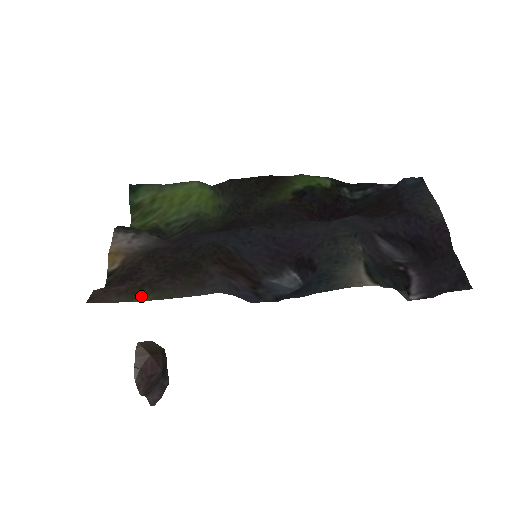
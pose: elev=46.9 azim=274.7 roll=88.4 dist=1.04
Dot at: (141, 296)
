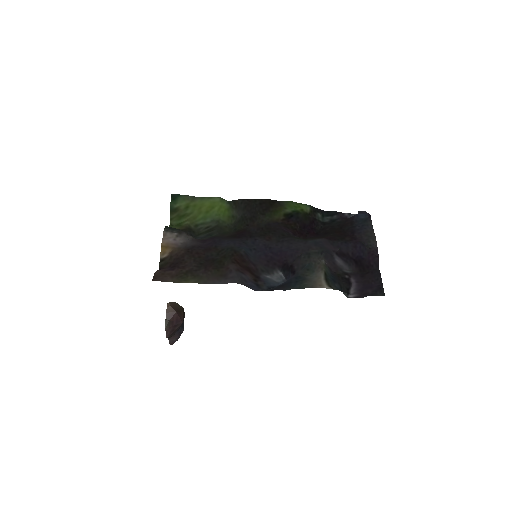
Dot at: (186, 280)
